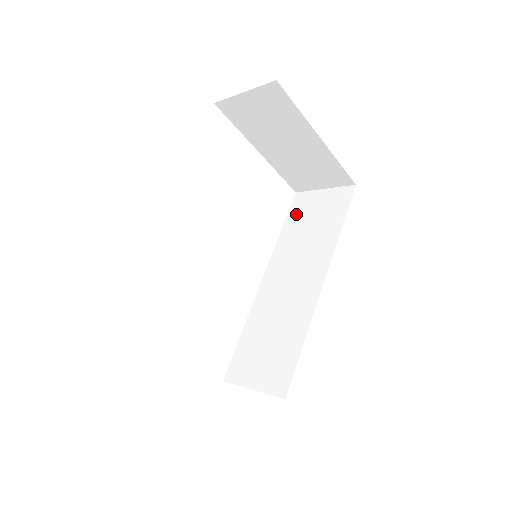
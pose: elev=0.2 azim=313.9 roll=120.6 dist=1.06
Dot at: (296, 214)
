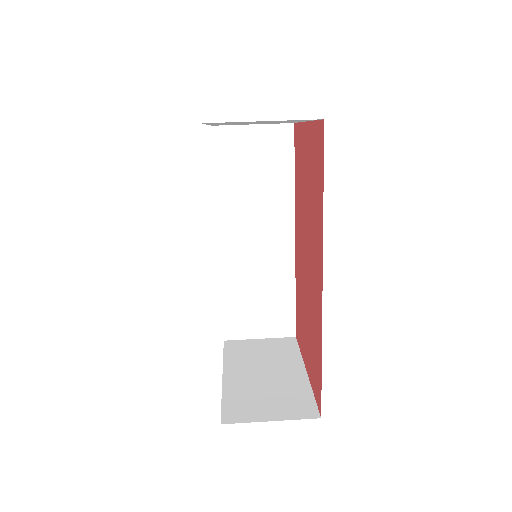
Dot at: (227, 159)
